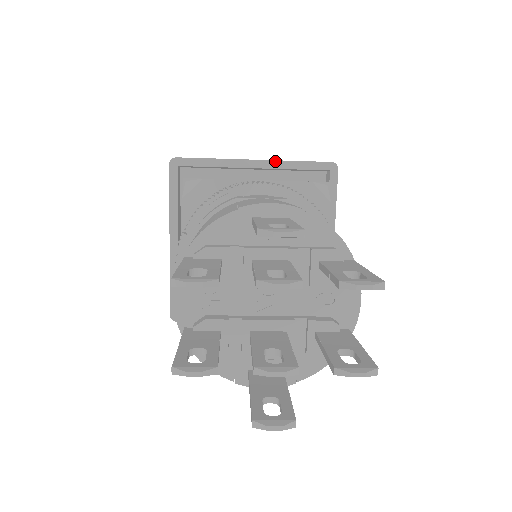
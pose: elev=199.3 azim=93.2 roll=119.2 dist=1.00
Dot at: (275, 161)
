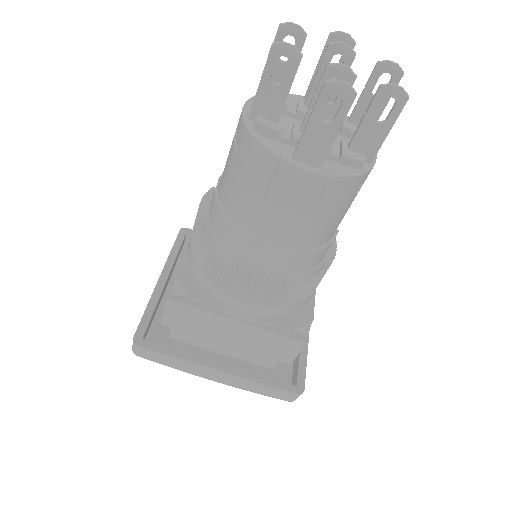
Dot at: occluded
